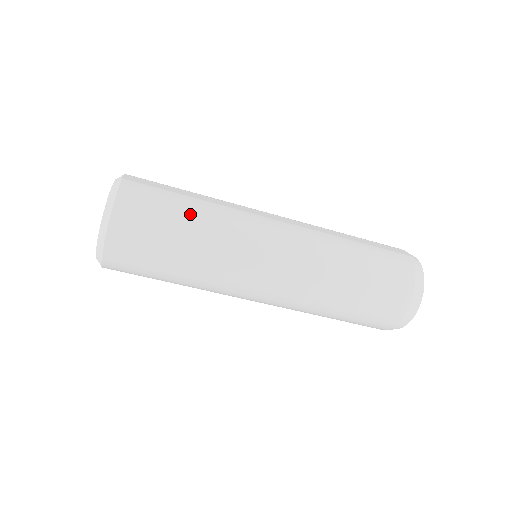
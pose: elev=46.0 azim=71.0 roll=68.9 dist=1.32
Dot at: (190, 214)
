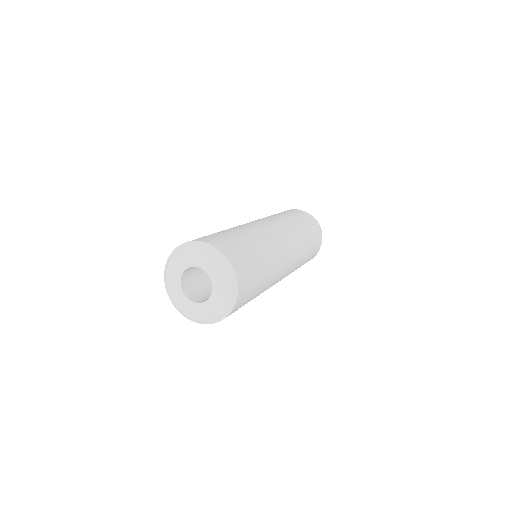
Dot at: (262, 262)
